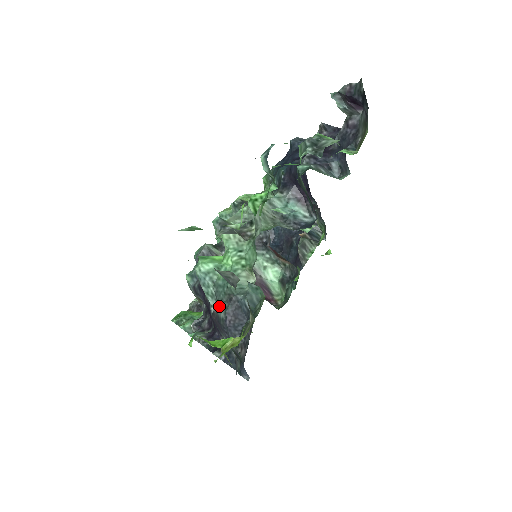
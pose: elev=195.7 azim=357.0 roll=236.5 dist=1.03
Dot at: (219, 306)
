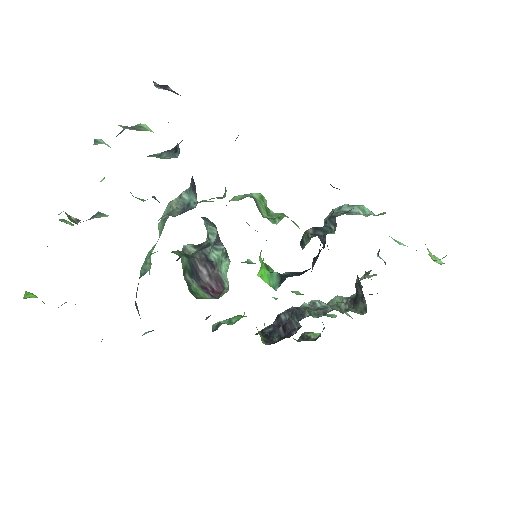
Dot at: occluded
